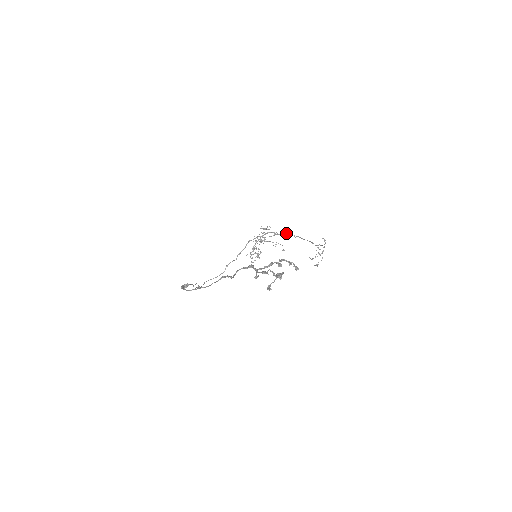
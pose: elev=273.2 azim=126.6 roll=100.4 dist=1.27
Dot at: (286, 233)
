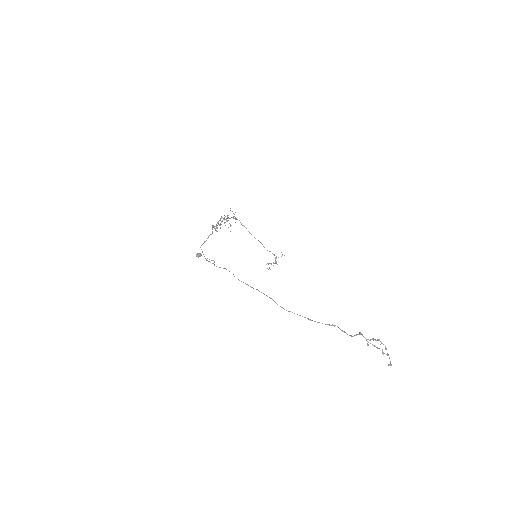
Dot at: (239, 220)
